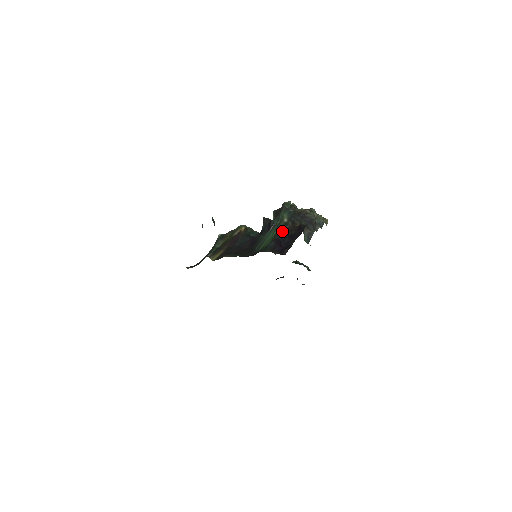
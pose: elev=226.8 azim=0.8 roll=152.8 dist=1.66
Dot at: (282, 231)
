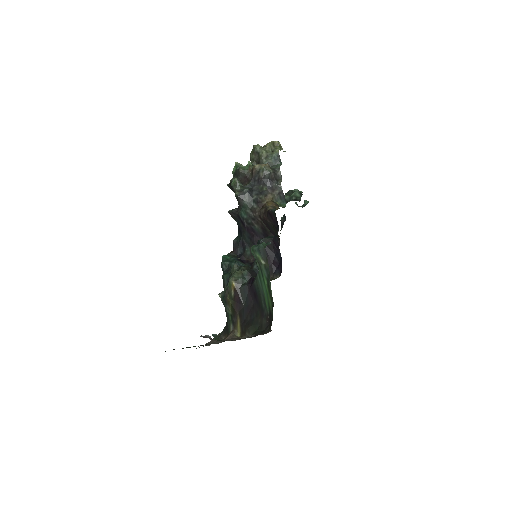
Dot at: occluded
